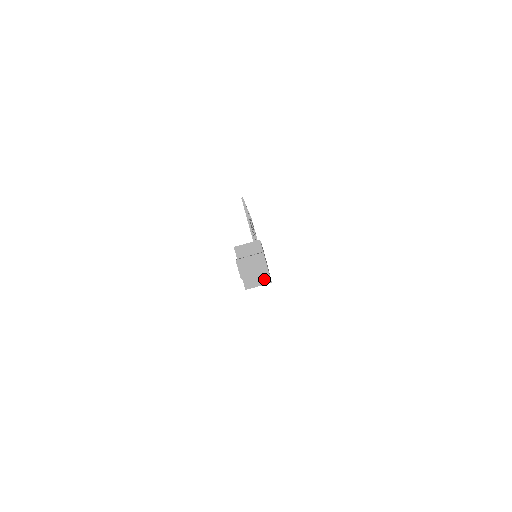
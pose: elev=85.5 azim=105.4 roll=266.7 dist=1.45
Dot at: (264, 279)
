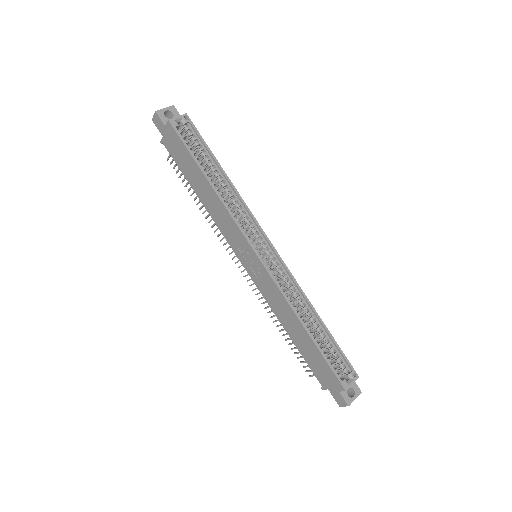
Dot at: (181, 117)
